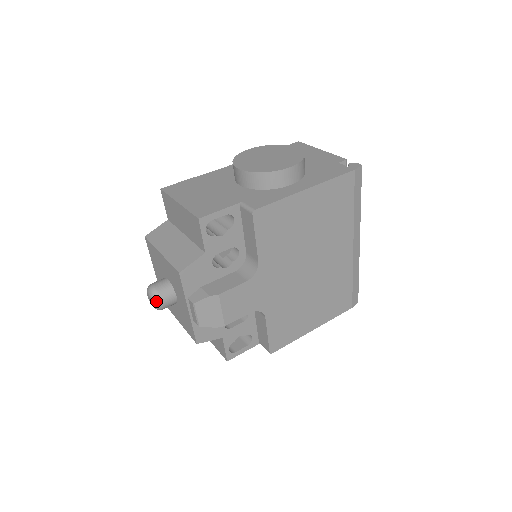
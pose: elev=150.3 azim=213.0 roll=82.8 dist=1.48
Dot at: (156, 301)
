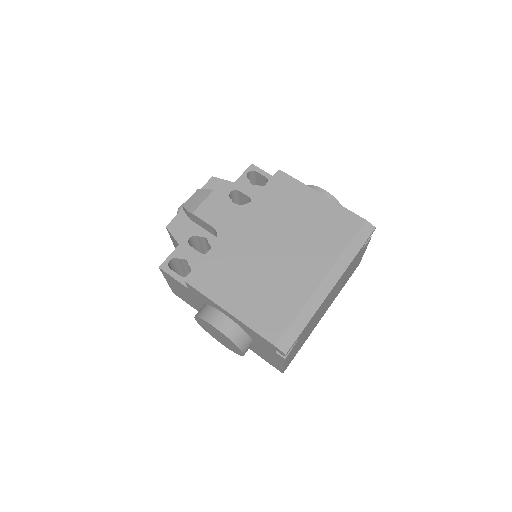
Dot at: occluded
